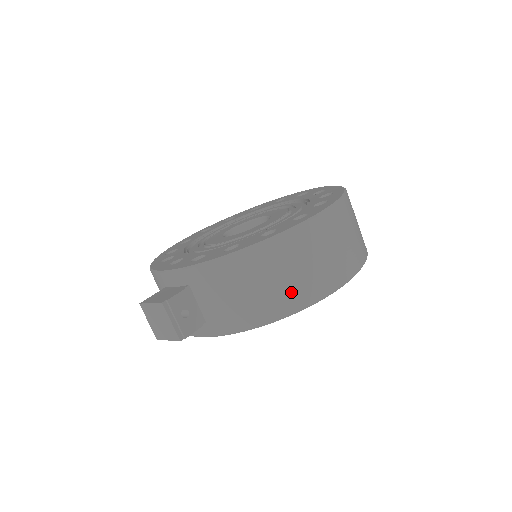
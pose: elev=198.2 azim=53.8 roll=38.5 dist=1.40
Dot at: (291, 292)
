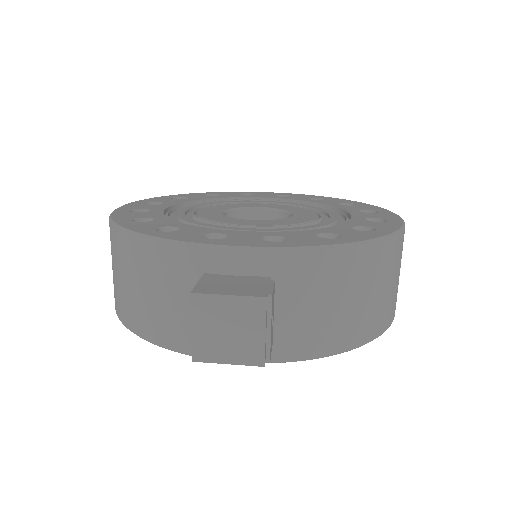
Dot at: (382, 311)
